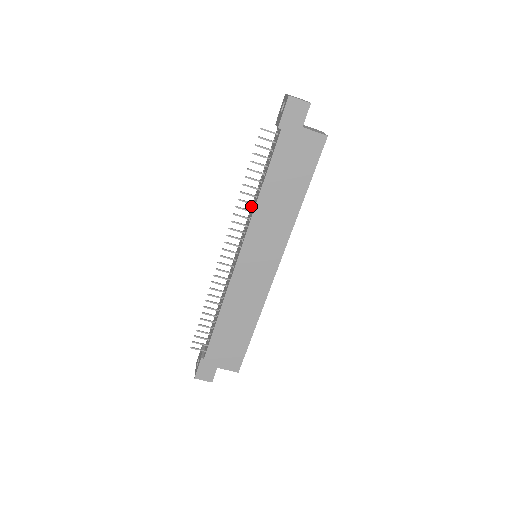
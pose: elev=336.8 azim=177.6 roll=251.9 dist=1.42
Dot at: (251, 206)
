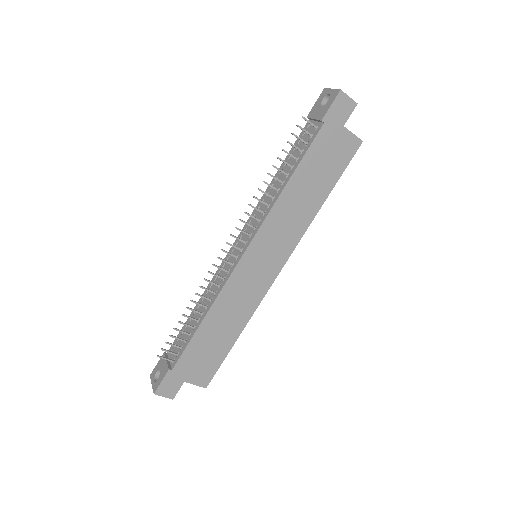
Dot at: occluded
